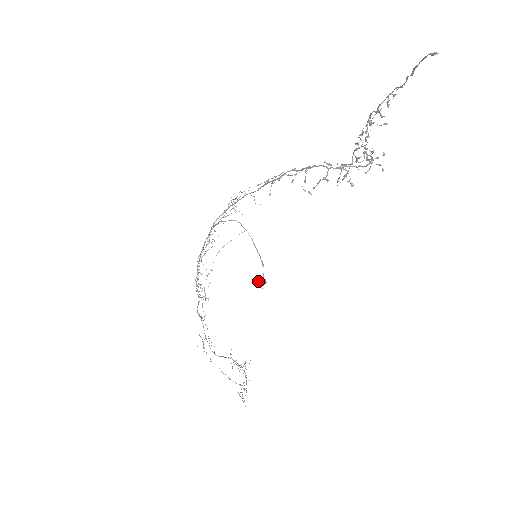
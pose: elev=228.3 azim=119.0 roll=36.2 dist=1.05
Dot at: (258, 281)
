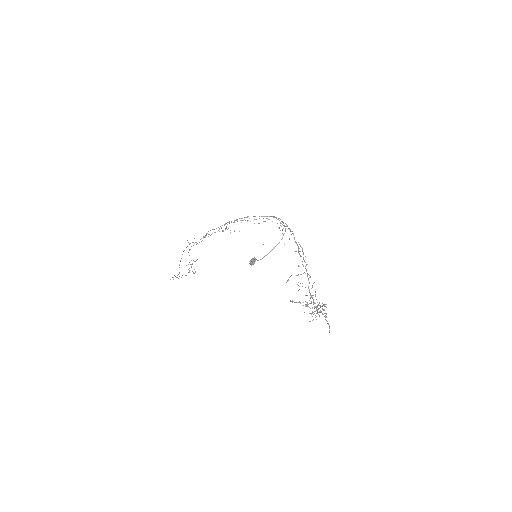
Dot at: (252, 259)
